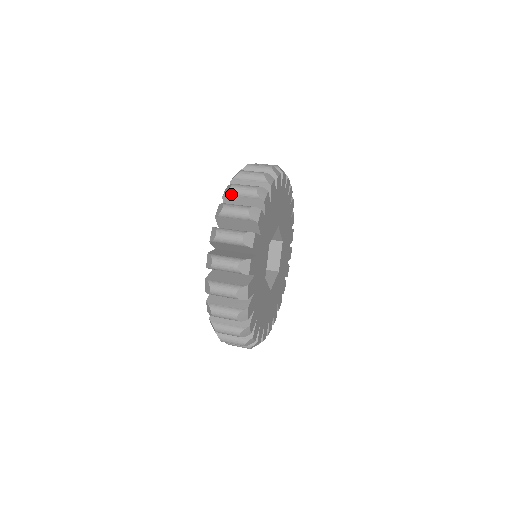
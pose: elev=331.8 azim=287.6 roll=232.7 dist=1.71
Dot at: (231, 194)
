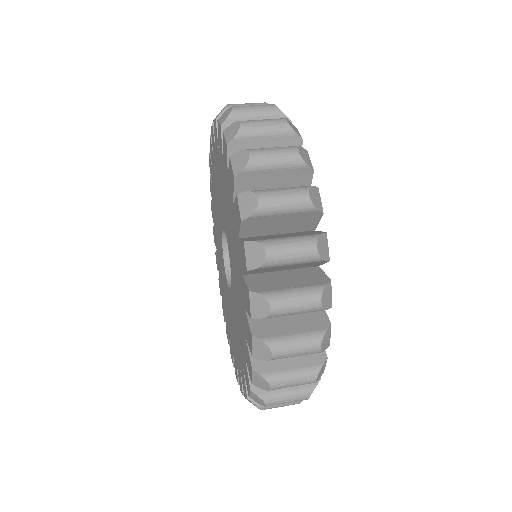
Dot at: (236, 117)
